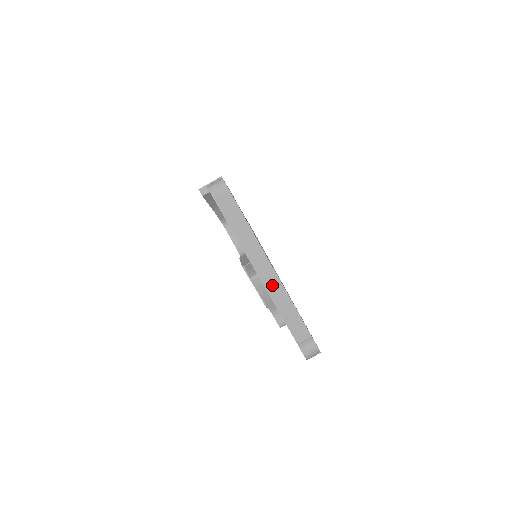
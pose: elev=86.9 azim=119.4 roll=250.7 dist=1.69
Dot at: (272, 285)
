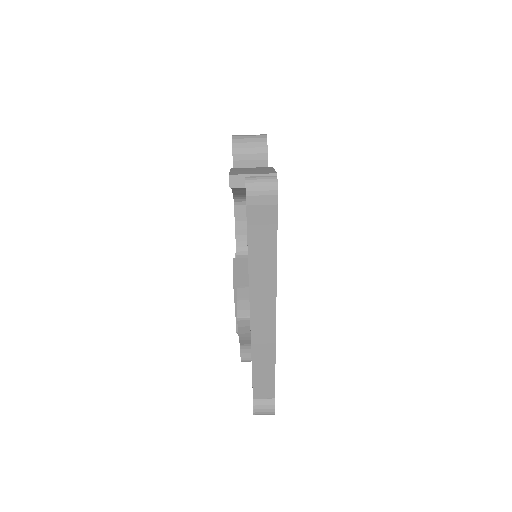
Dot at: (262, 337)
